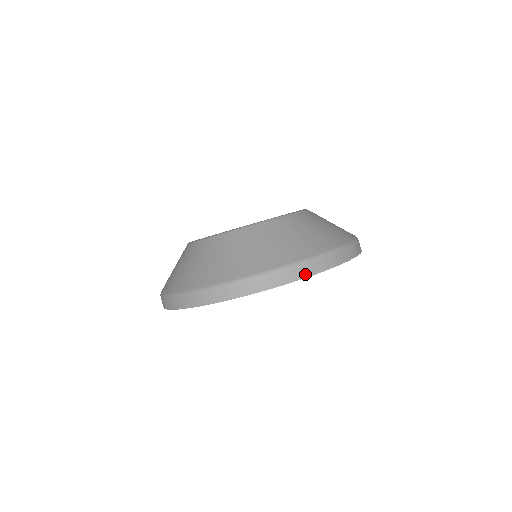
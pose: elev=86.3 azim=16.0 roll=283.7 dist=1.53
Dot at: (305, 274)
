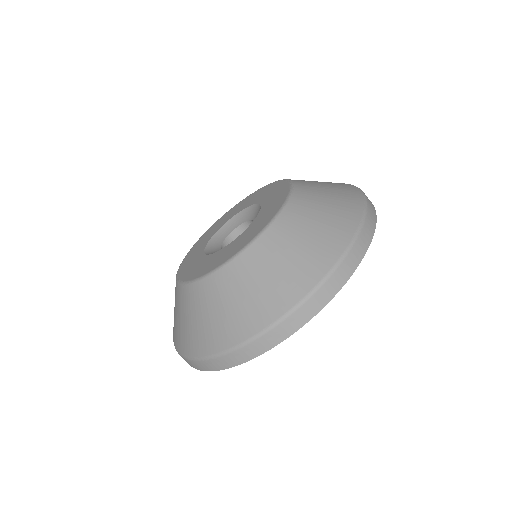
Dot at: (356, 262)
